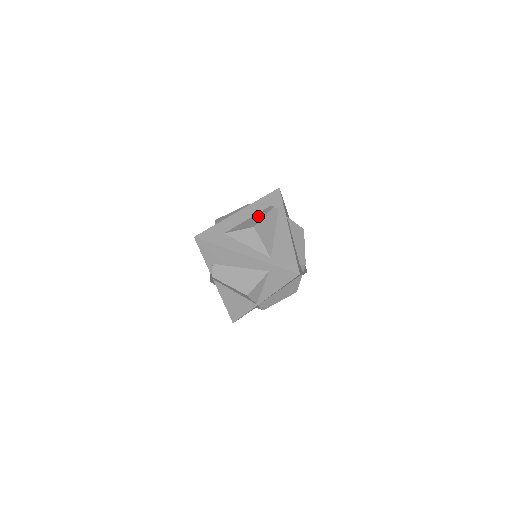
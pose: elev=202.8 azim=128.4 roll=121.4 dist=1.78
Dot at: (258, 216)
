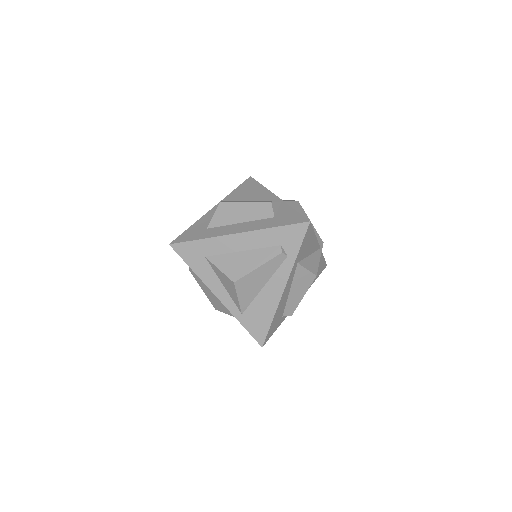
Dot at: (254, 259)
